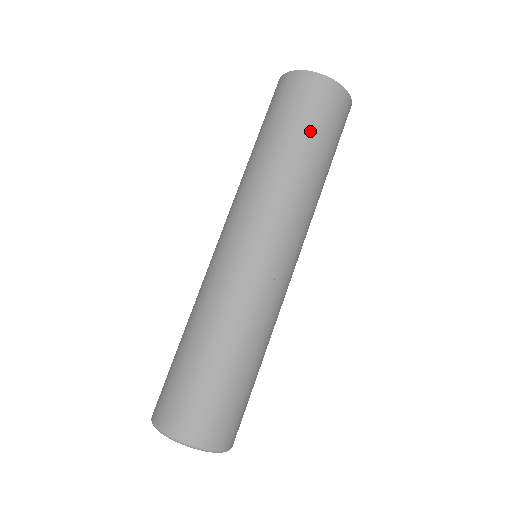
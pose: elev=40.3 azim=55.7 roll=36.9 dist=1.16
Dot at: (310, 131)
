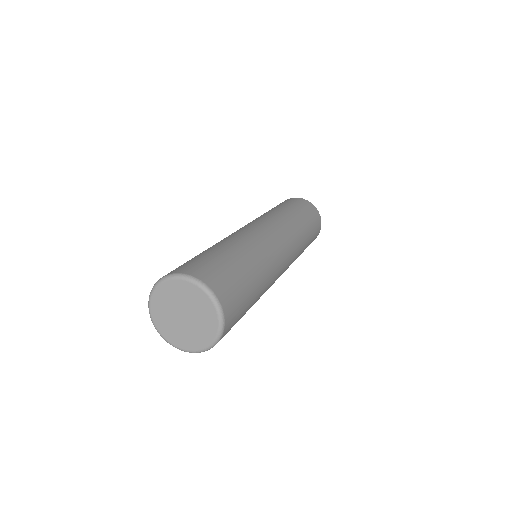
Dot at: (306, 216)
